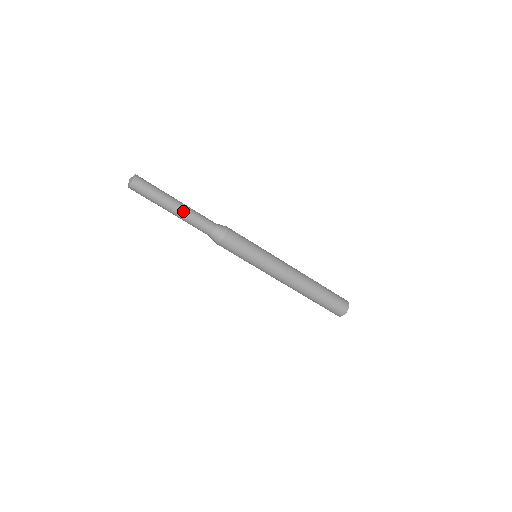
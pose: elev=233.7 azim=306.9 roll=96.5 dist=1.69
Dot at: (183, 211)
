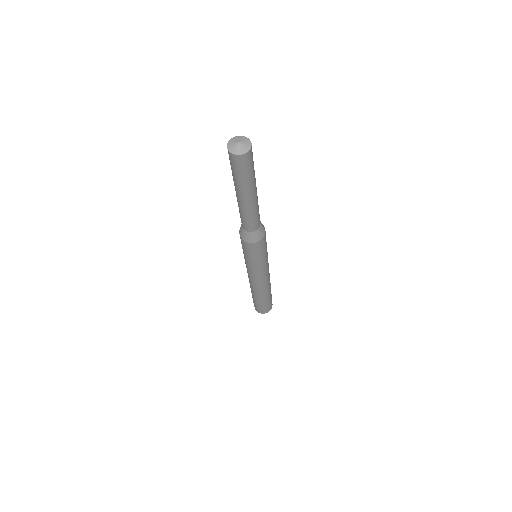
Dot at: (257, 200)
